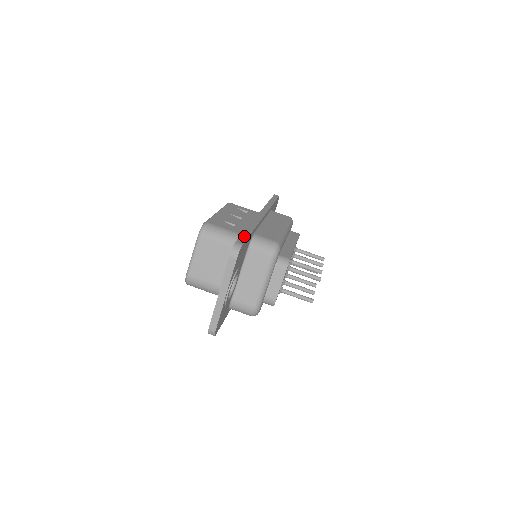
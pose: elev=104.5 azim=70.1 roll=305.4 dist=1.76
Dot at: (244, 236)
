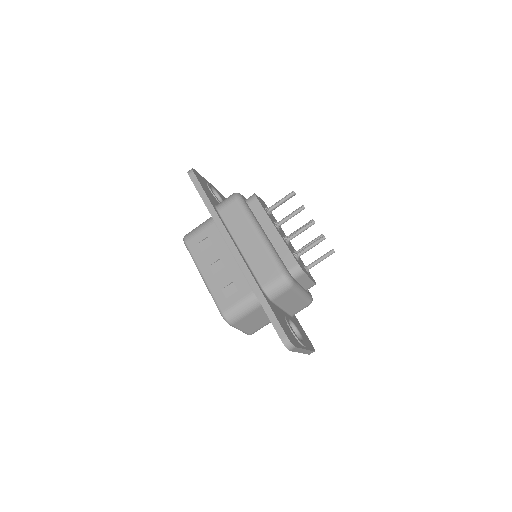
Dot at: (273, 320)
